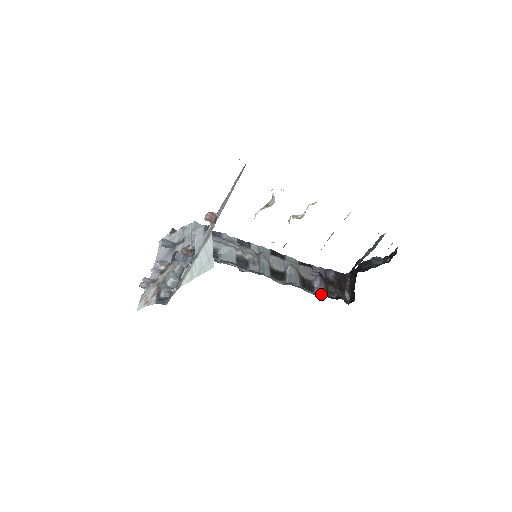
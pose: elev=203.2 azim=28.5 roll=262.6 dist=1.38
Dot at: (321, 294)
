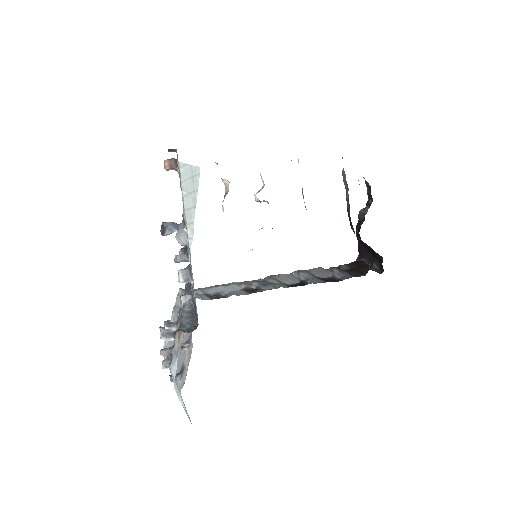
Dot at: (351, 277)
